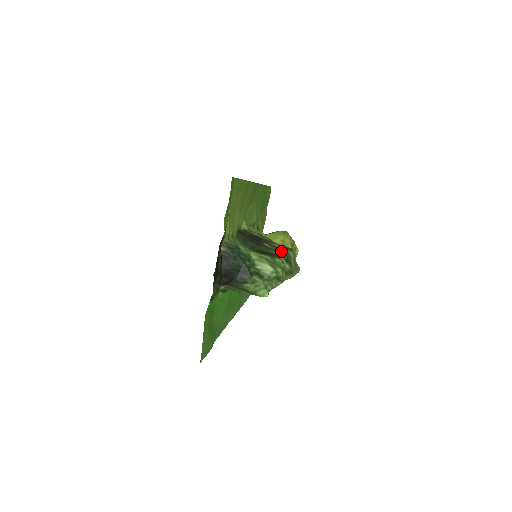
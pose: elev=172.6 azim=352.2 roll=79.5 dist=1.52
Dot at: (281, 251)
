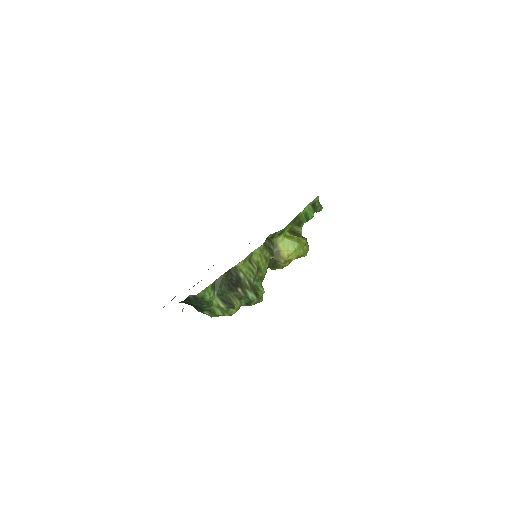
Dot at: (247, 298)
